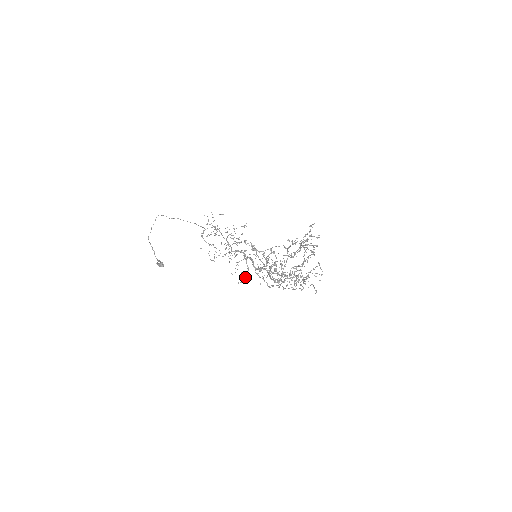
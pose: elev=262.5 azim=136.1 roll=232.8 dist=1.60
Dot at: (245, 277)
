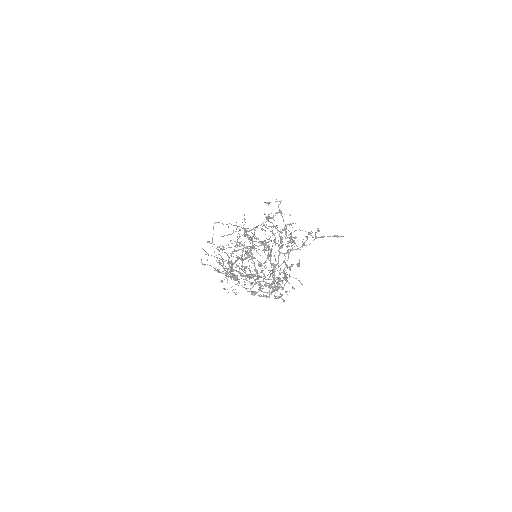
Dot at: (245, 284)
